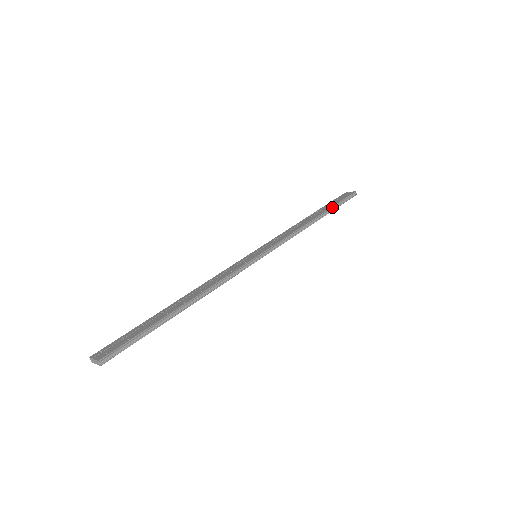
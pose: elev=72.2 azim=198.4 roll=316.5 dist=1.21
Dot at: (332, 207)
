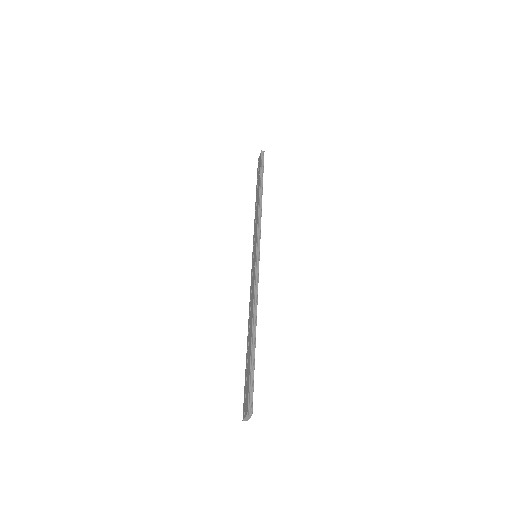
Dot at: (260, 176)
